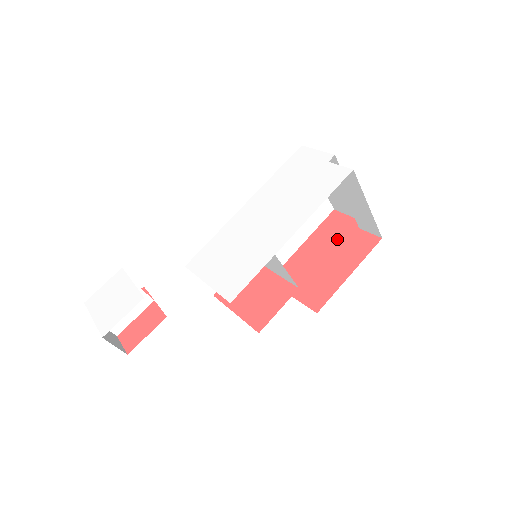
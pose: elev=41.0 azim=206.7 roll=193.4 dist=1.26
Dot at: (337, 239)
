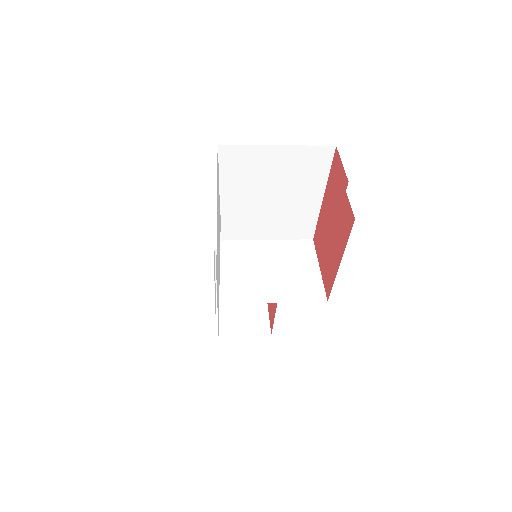
Dot at: (336, 202)
